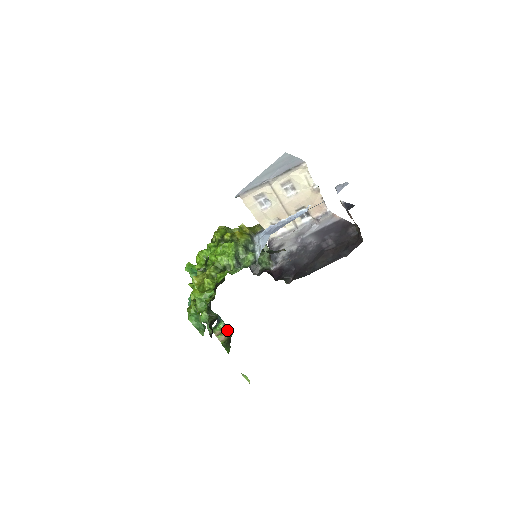
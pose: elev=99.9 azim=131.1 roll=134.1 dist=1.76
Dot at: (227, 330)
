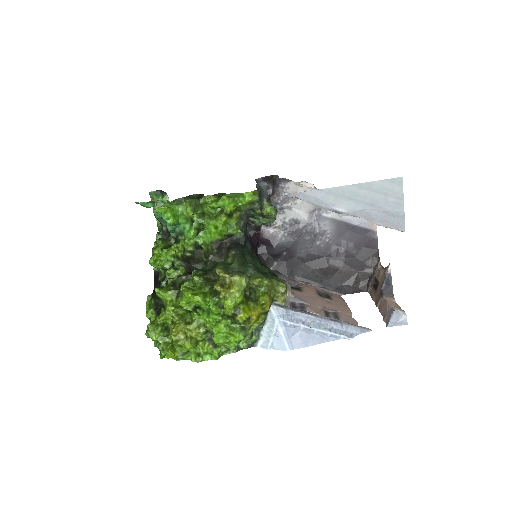
Dot at: occluded
